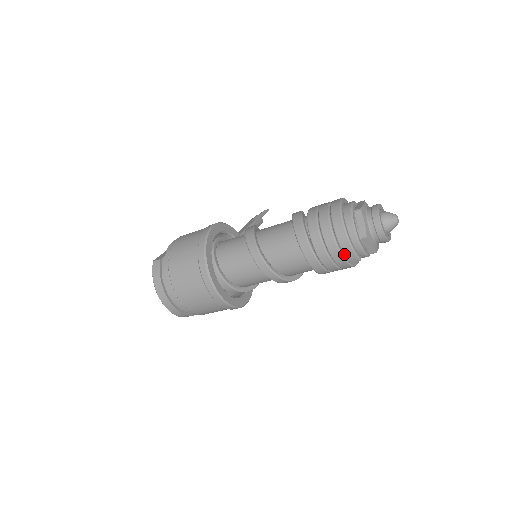
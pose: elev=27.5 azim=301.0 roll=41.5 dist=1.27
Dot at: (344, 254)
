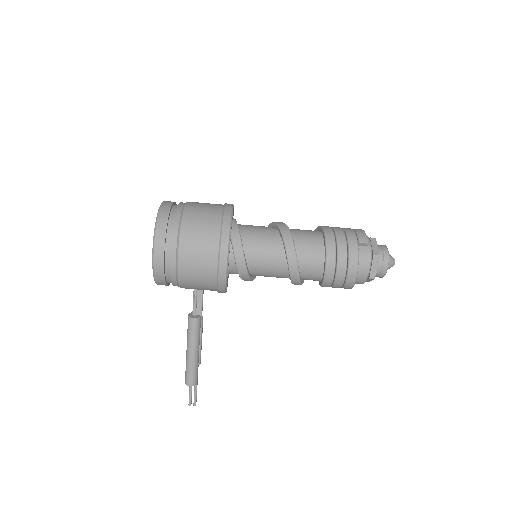
Dot at: (357, 233)
